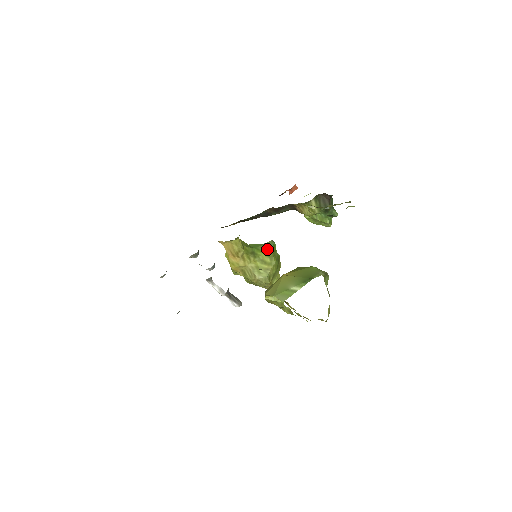
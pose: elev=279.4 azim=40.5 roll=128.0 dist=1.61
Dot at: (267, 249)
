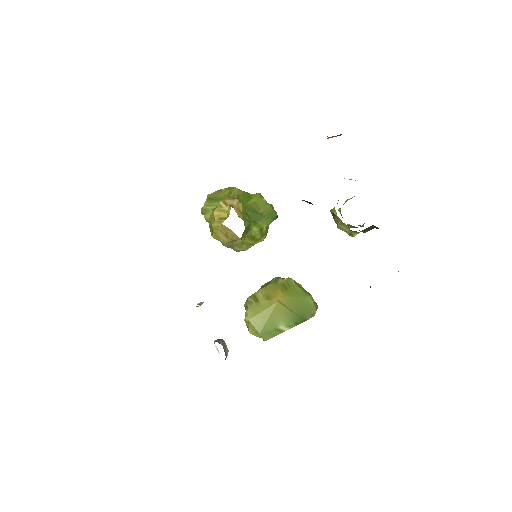
Dot at: (265, 224)
